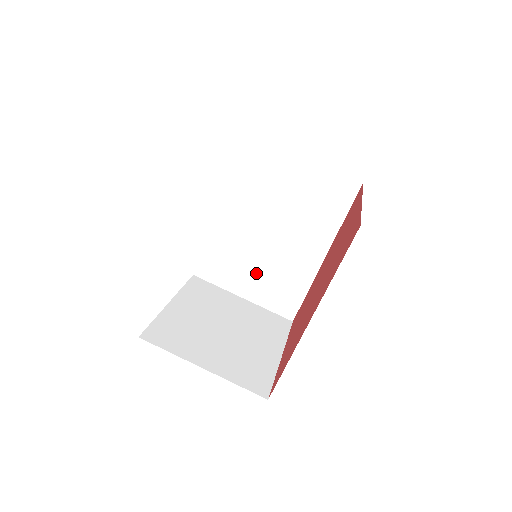
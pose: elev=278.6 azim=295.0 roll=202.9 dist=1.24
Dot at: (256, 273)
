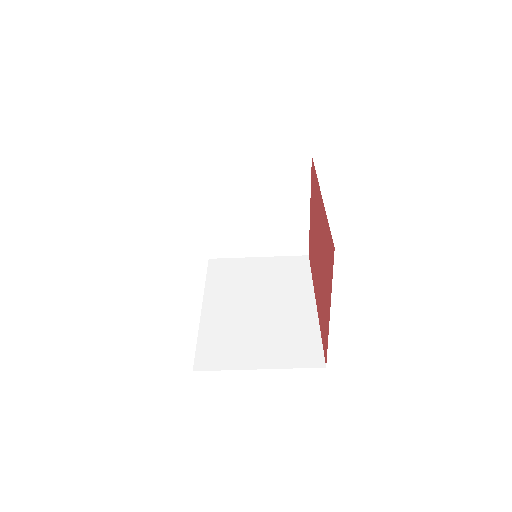
Dot at: occluded
